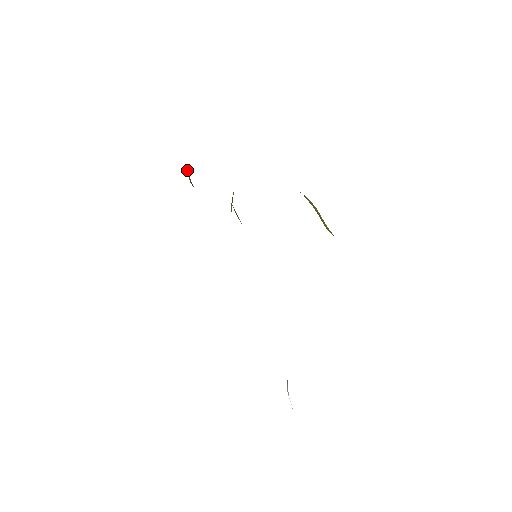
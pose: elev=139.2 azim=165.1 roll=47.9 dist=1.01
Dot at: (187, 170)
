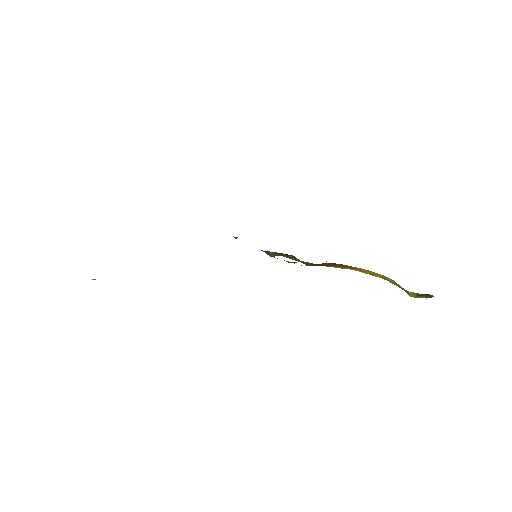
Dot at: occluded
